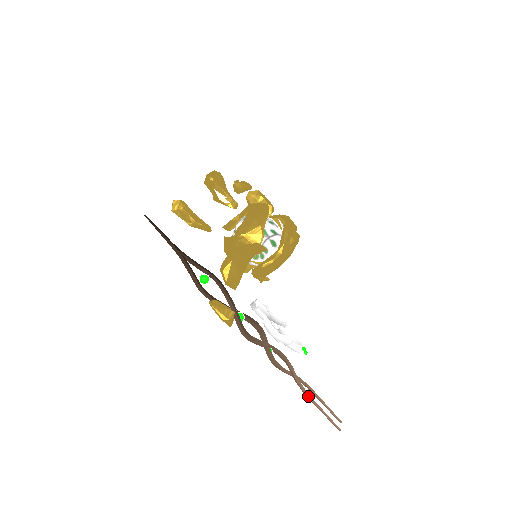
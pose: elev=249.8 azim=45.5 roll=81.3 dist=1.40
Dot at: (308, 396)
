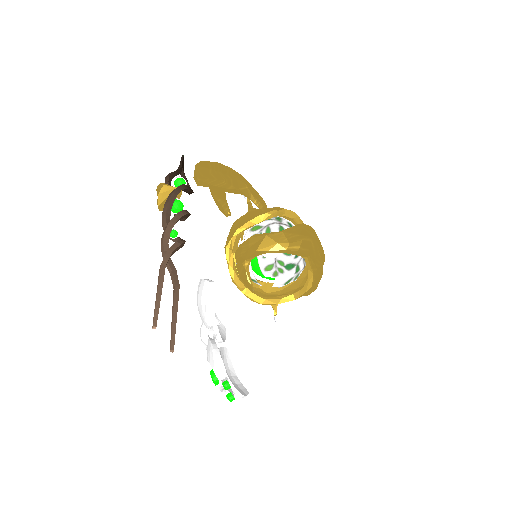
Dot at: (162, 268)
